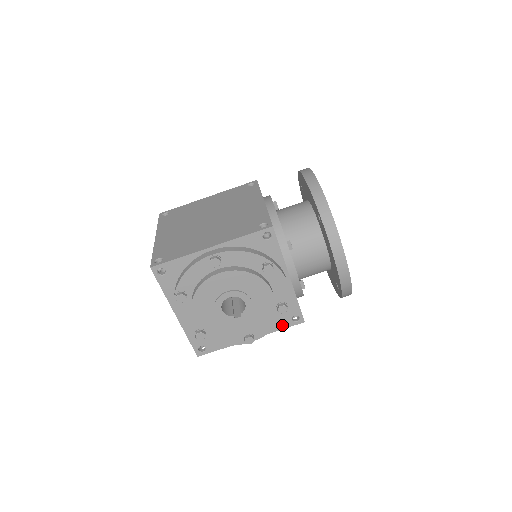
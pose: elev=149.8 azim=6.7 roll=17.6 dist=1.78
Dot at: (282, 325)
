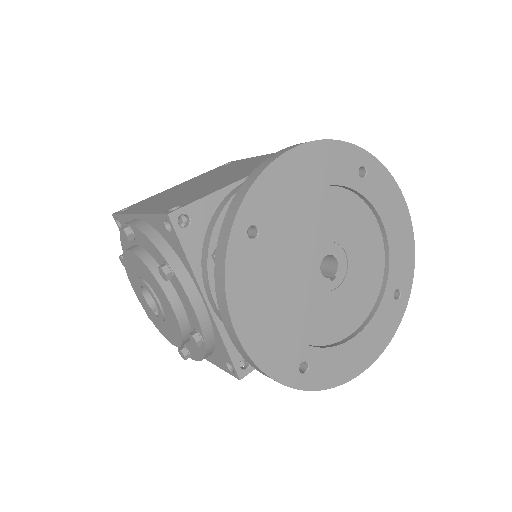
Dot at: (220, 363)
